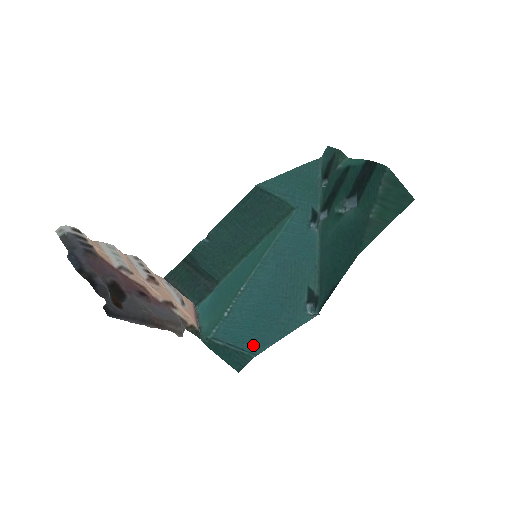
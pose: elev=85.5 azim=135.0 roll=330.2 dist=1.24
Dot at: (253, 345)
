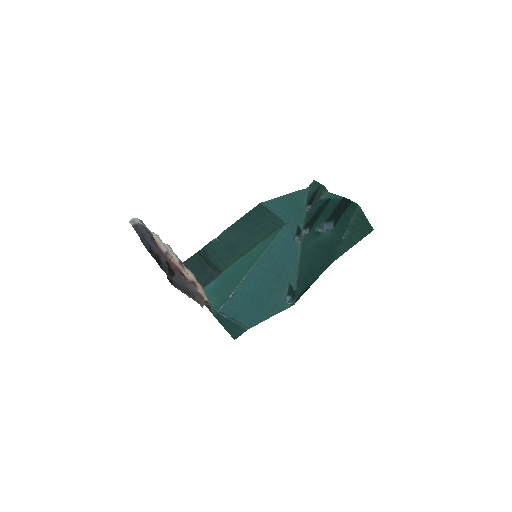
Dot at: (247, 321)
